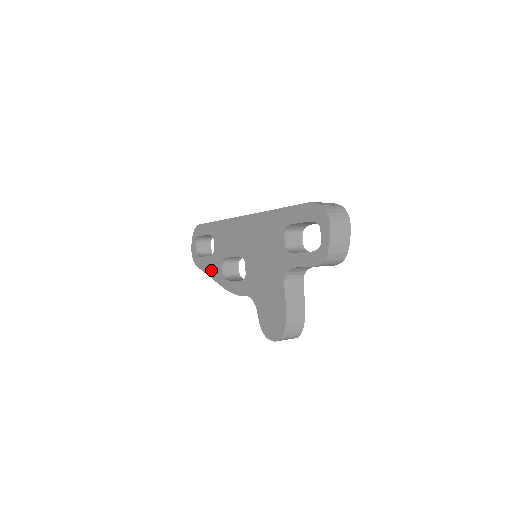
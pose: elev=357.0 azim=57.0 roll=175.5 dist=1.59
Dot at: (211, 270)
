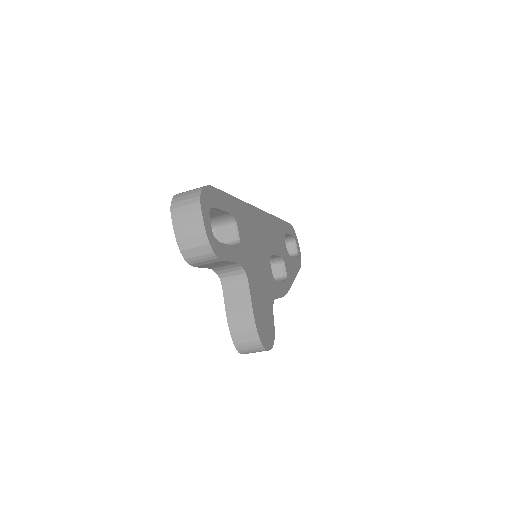
Dot at: occluded
